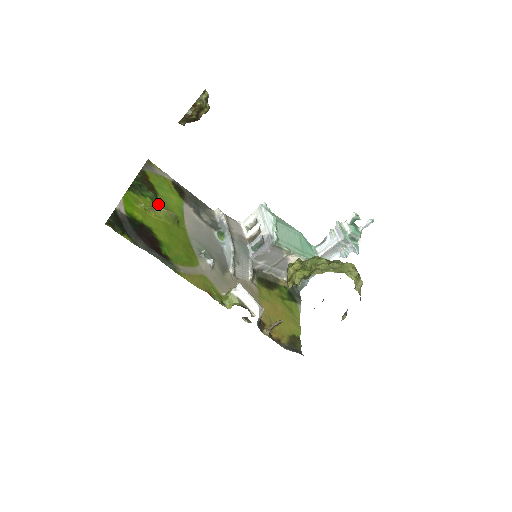
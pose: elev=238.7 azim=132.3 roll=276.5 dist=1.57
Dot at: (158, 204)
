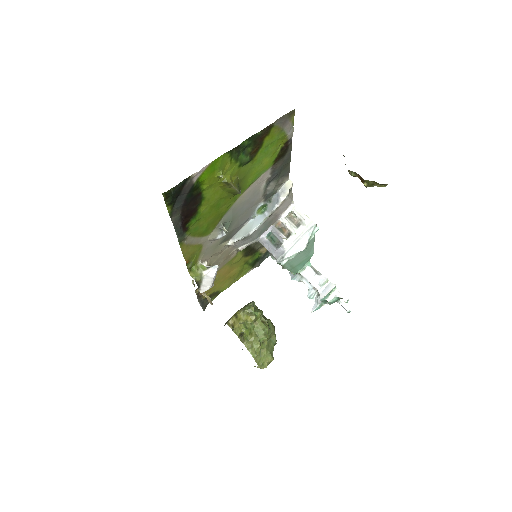
Dot at: (241, 170)
